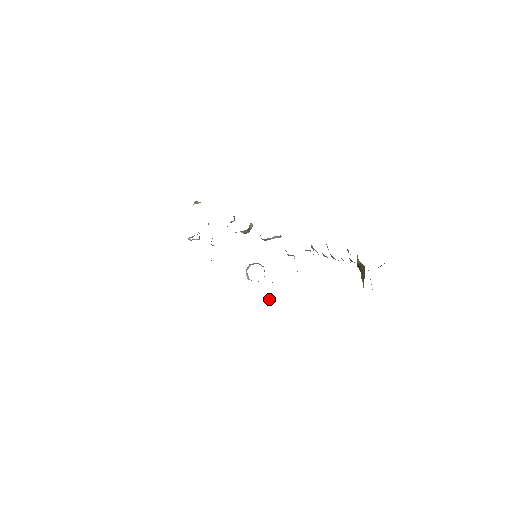
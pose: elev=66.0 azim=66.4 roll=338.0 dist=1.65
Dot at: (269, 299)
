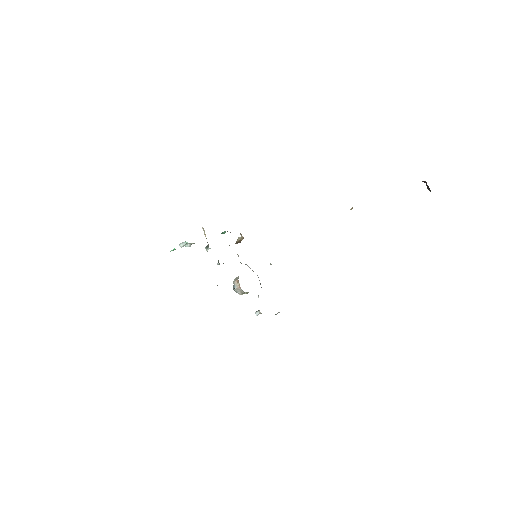
Dot at: occluded
